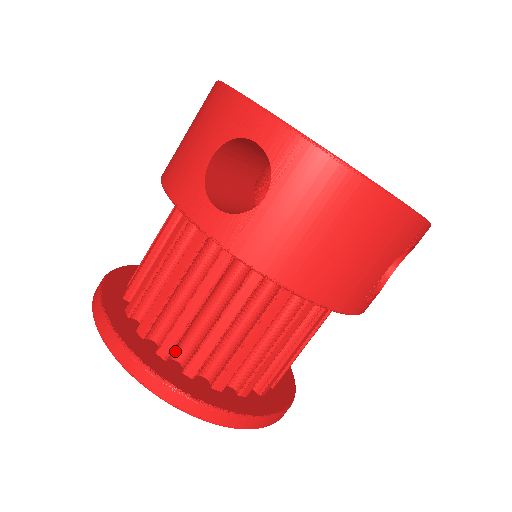
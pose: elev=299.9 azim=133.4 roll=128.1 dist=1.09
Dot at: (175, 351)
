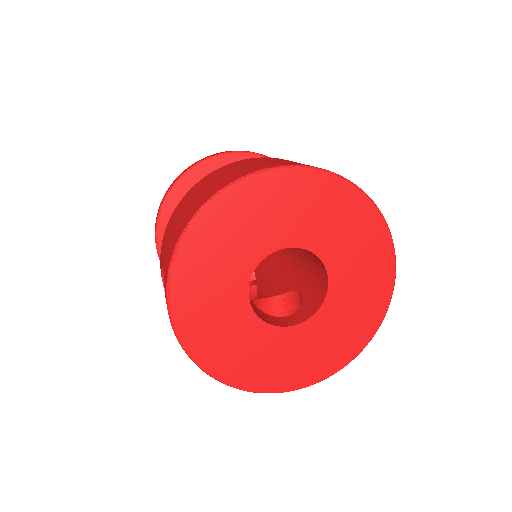
Dot at: occluded
